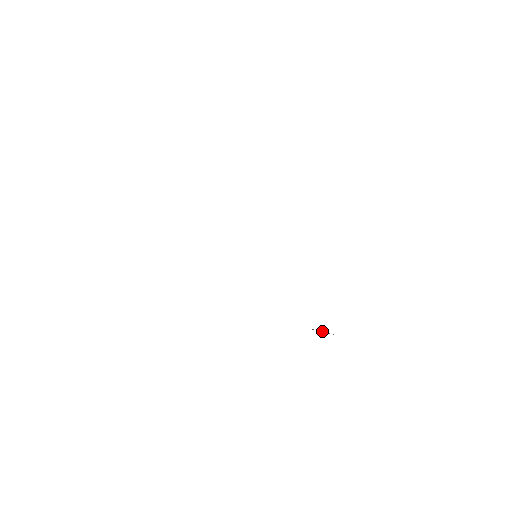
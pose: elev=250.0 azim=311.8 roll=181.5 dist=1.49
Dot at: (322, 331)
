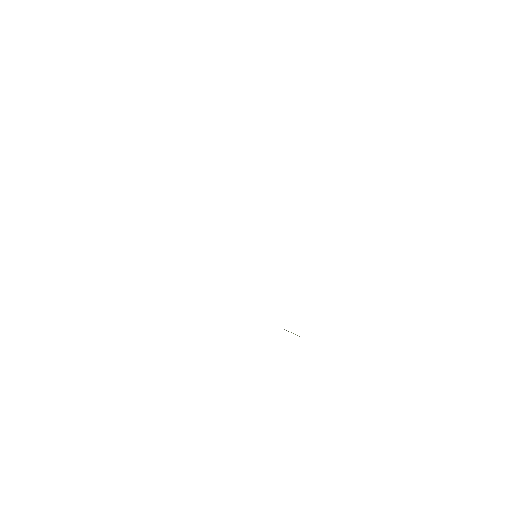
Dot at: (291, 332)
